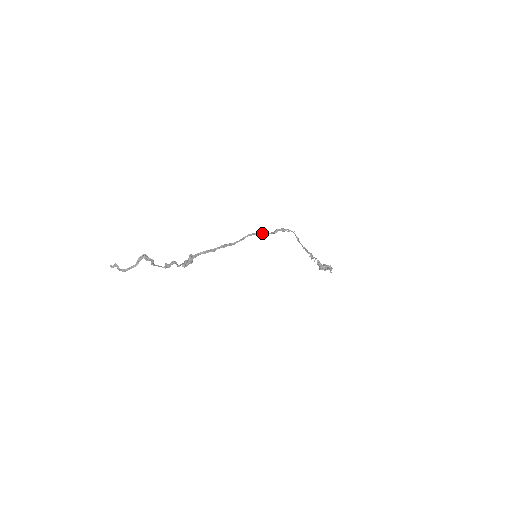
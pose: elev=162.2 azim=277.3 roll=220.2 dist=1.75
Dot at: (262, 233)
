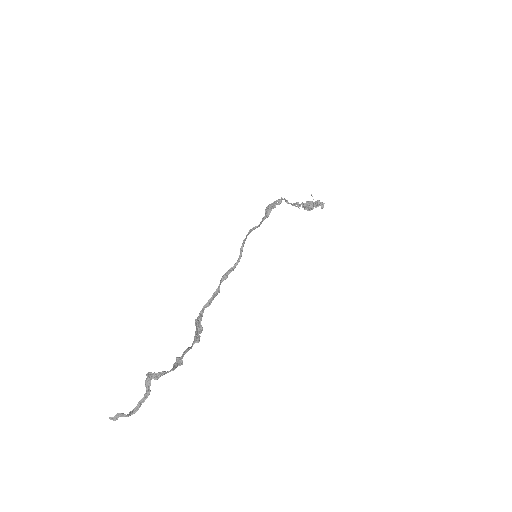
Dot at: (254, 227)
